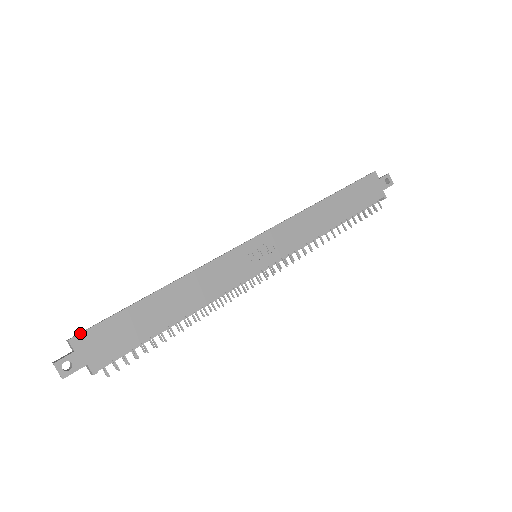
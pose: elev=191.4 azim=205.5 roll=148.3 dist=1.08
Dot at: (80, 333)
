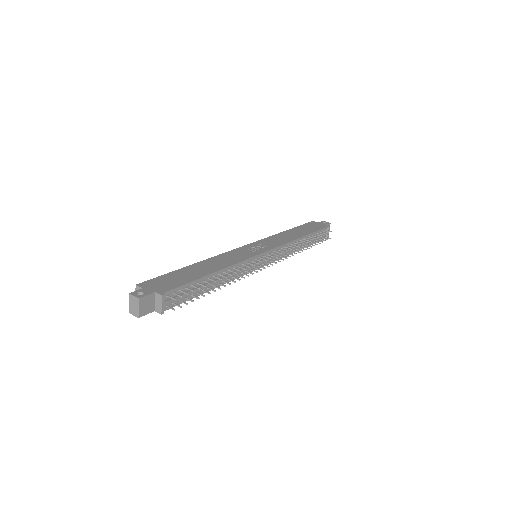
Dot at: (143, 282)
